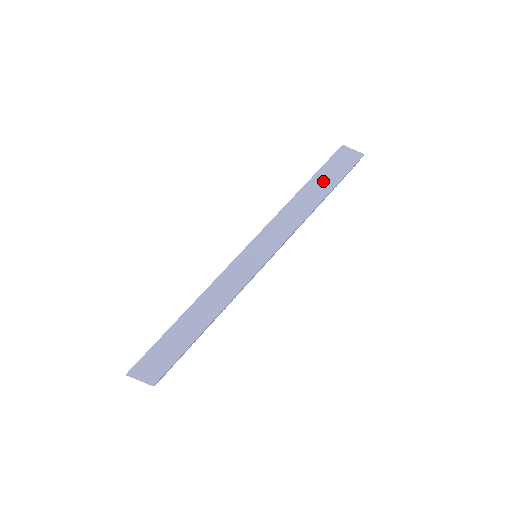
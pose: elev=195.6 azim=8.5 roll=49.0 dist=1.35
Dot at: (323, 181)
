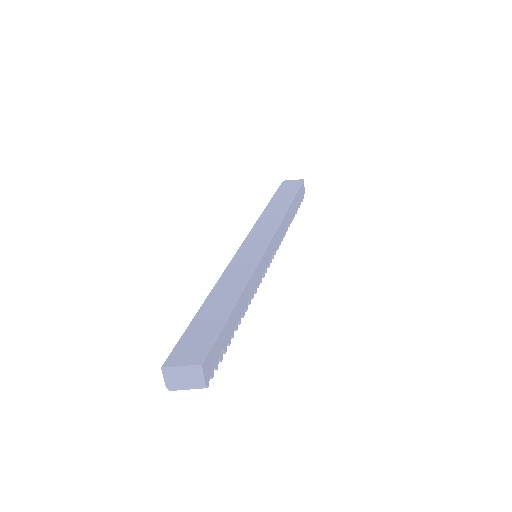
Dot at: (282, 198)
